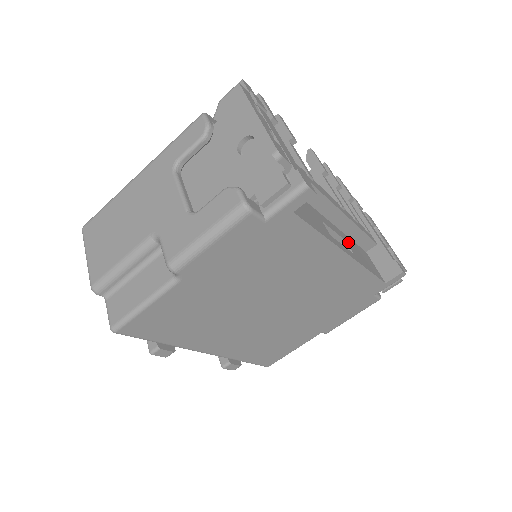
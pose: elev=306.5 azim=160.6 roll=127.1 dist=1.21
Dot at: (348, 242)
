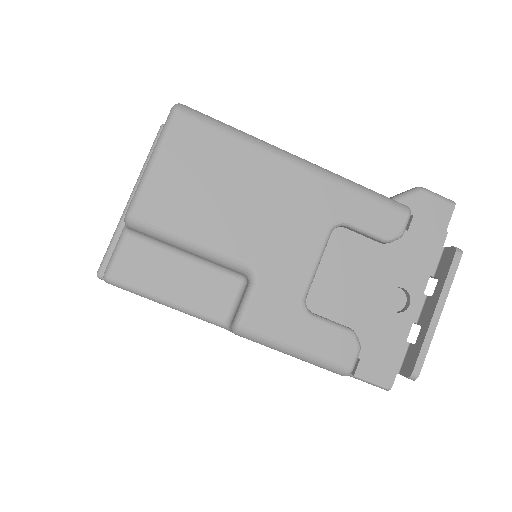
Dot at: occluded
